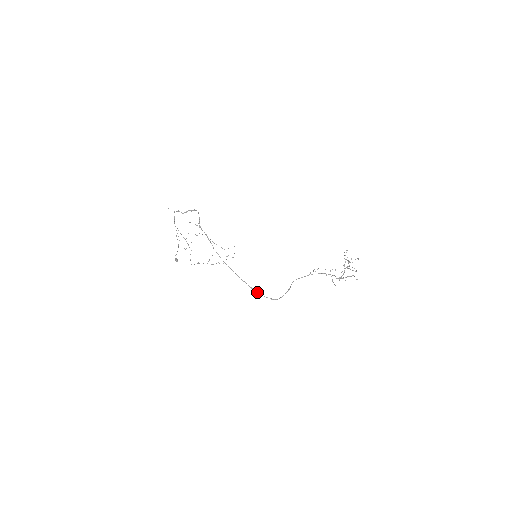
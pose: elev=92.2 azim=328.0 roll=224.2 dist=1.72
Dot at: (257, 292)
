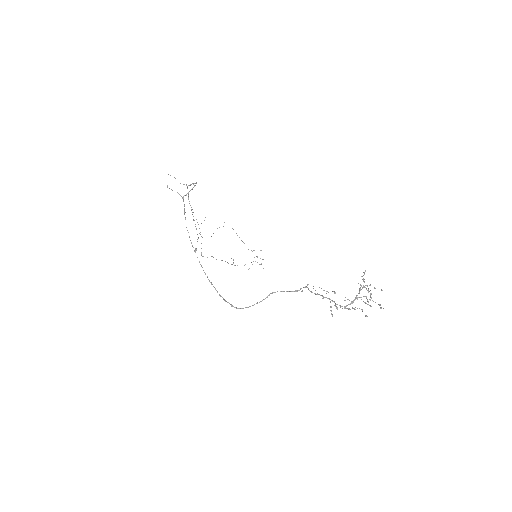
Dot at: (217, 291)
